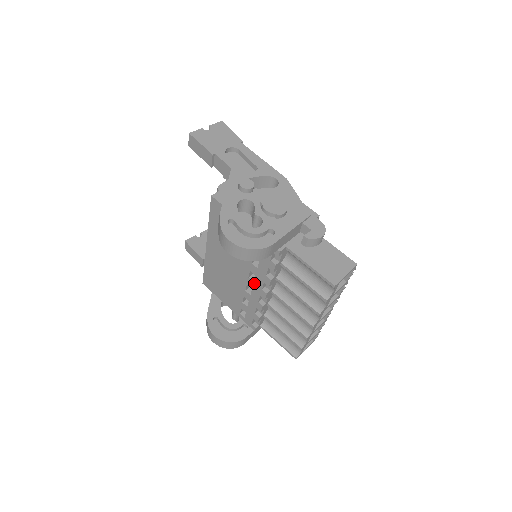
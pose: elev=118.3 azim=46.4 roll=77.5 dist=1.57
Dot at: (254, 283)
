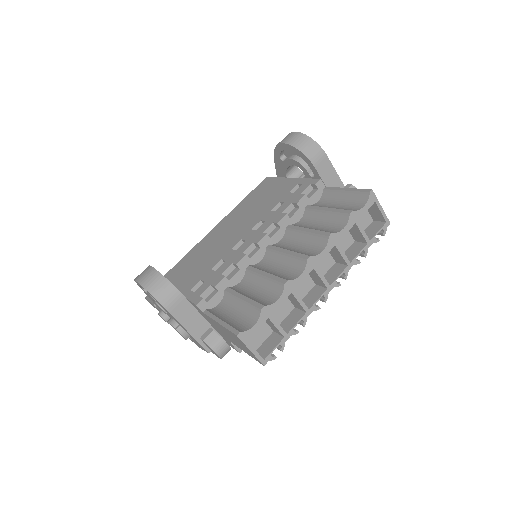
Dot at: (256, 231)
